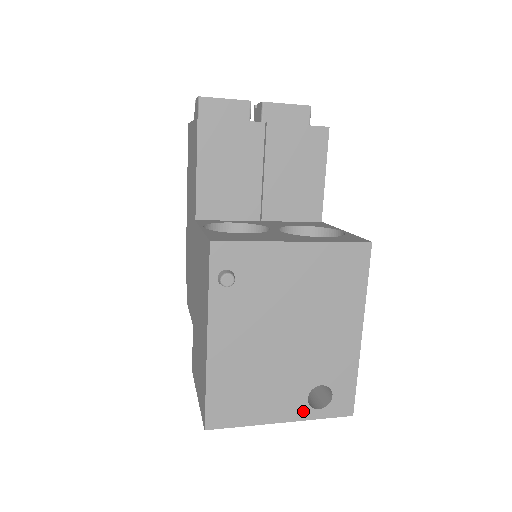
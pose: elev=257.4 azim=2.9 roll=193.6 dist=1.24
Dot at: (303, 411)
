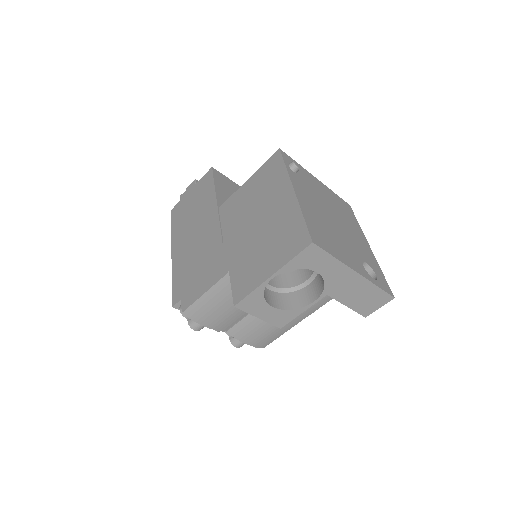
Dot at: (365, 273)
